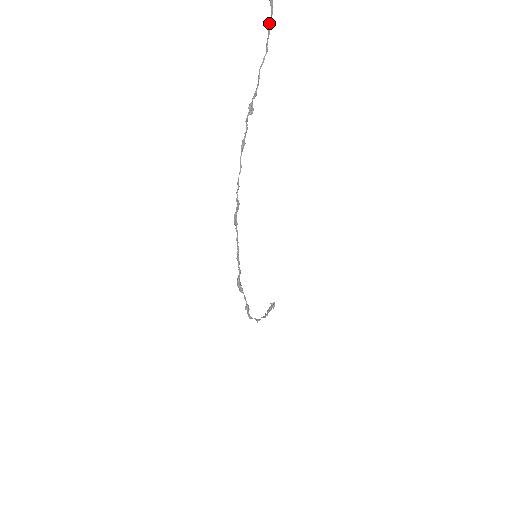
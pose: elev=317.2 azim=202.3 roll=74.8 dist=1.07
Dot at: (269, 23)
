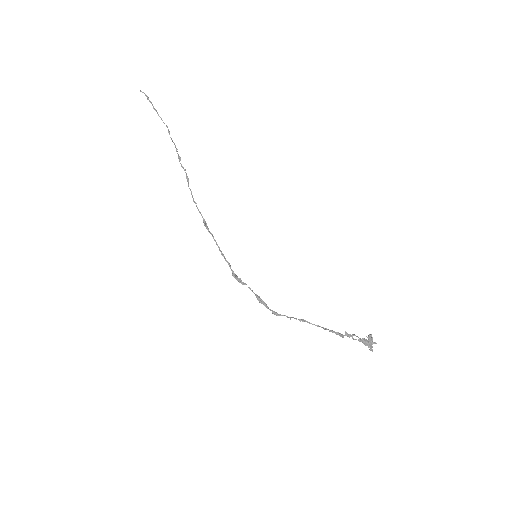
Dot at: (158, 115)
